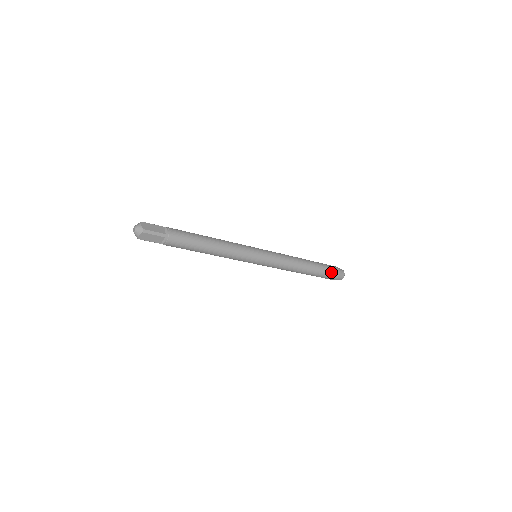
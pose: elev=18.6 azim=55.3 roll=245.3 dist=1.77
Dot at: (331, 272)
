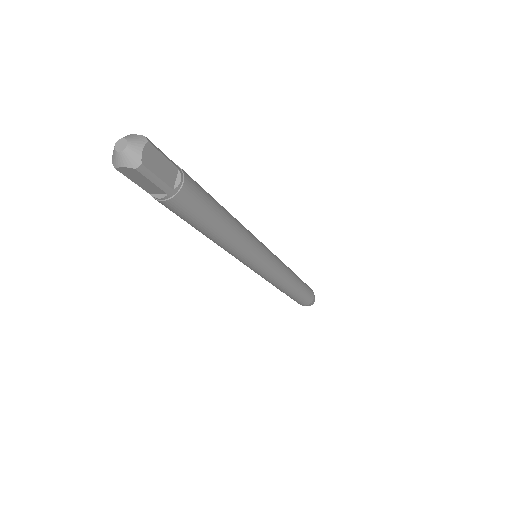
Dot at: (306, 300)
